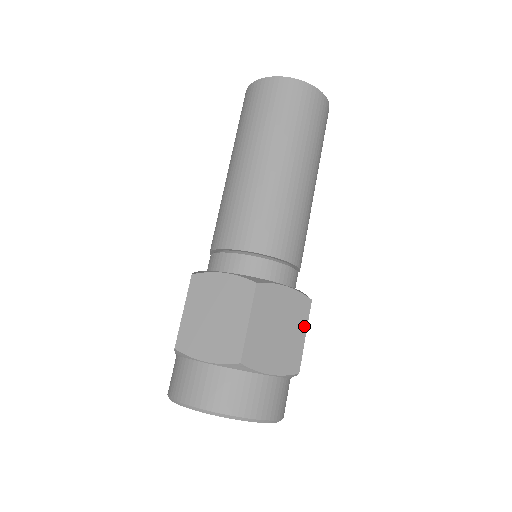
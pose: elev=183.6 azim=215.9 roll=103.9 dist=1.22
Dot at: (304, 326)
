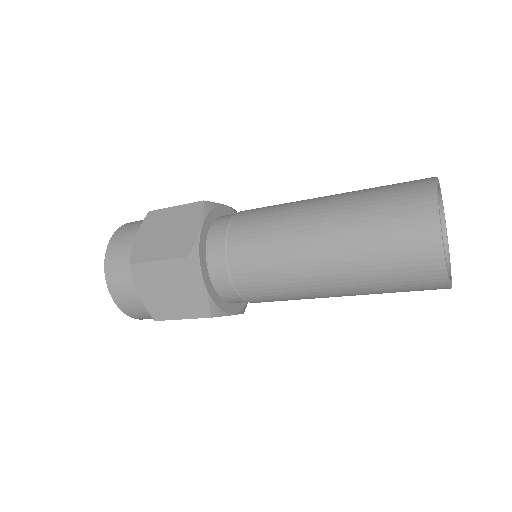
Dot at: (188, 315)
